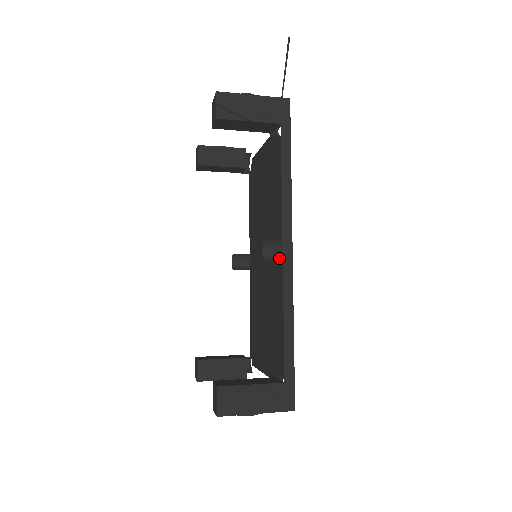
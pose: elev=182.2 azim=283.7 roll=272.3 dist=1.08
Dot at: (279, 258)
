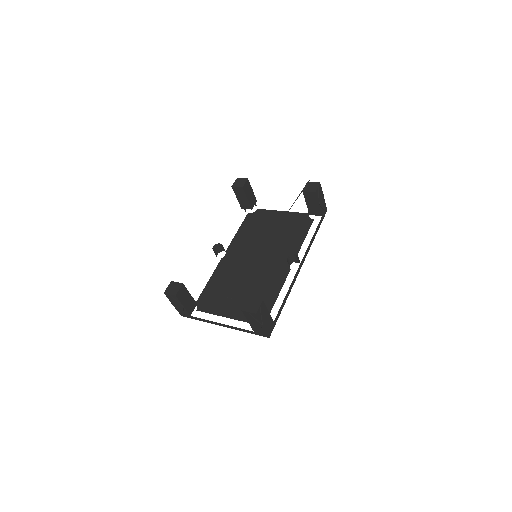
Dot at: occluded
